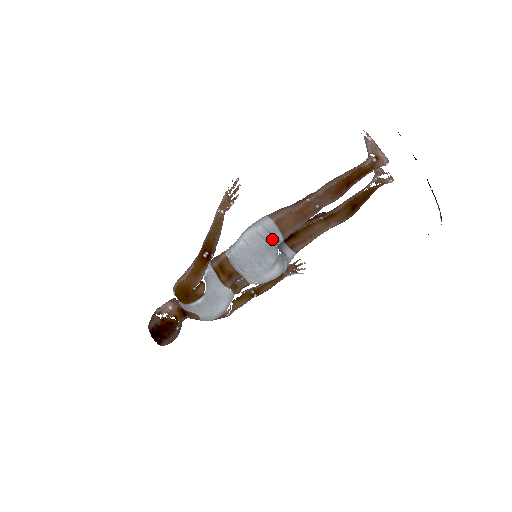
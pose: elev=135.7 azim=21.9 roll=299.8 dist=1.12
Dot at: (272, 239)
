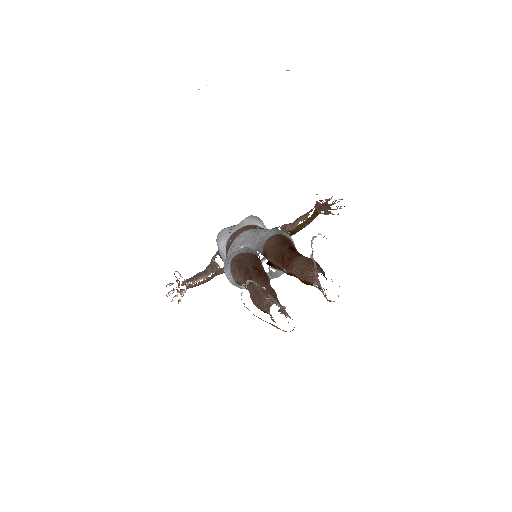
Dot at: occluded
